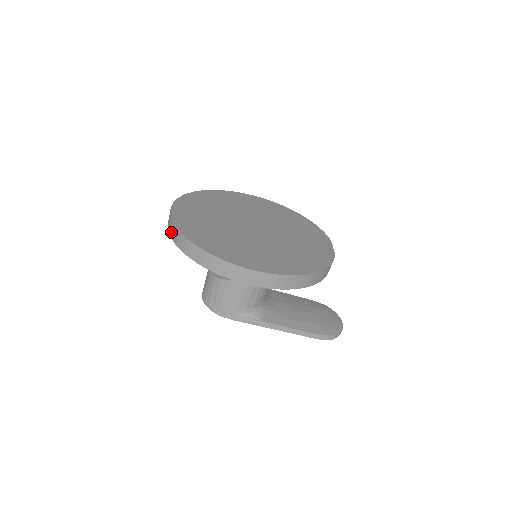
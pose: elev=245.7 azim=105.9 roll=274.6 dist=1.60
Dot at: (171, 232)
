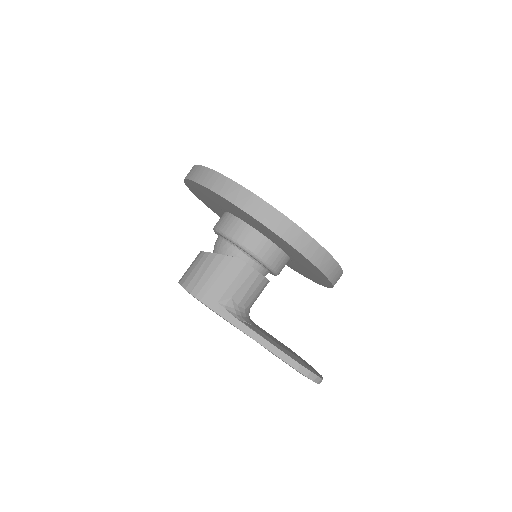
Dot at: (192, 174)
